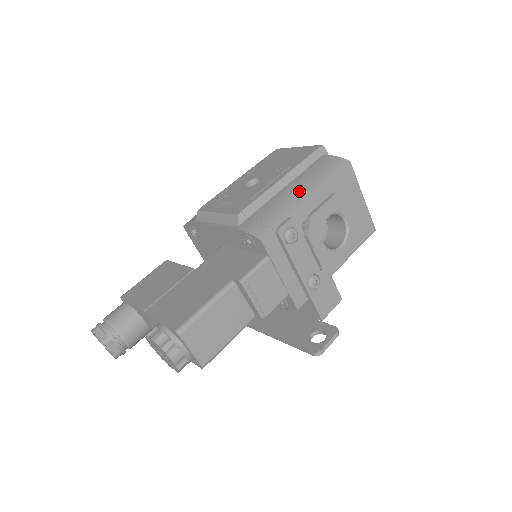
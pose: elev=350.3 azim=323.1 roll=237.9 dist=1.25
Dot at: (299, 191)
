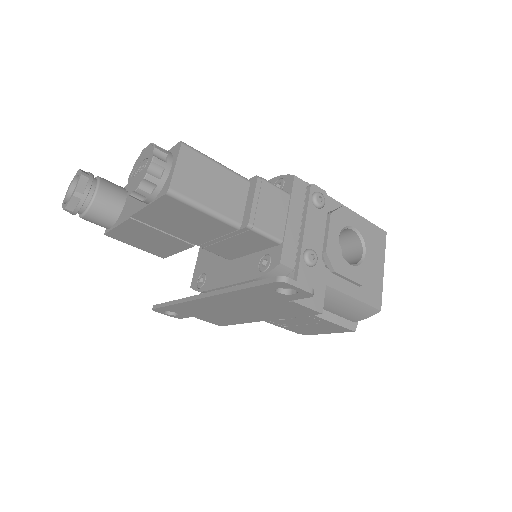
Dot at: occluded
